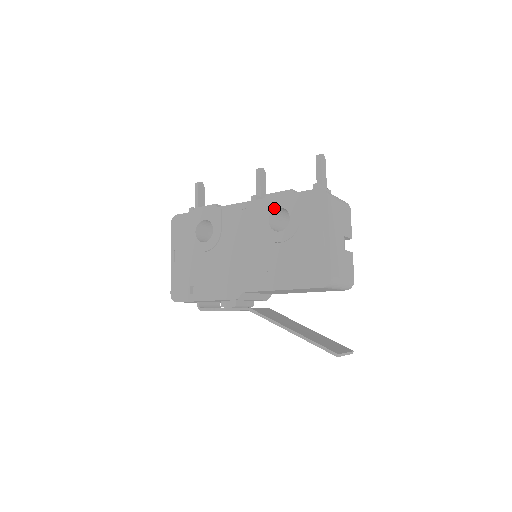
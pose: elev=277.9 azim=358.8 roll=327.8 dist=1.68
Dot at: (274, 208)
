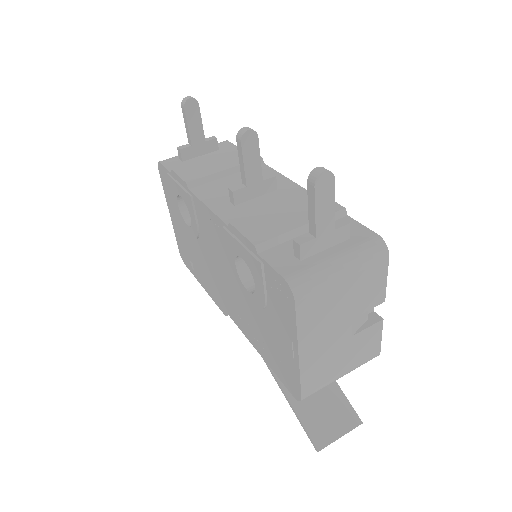
Dot at: (238, 254)
